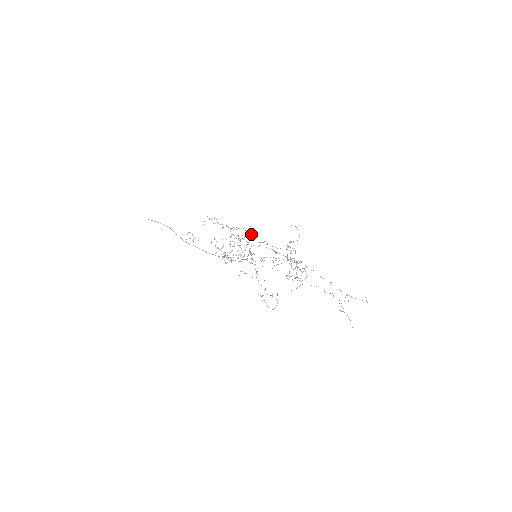
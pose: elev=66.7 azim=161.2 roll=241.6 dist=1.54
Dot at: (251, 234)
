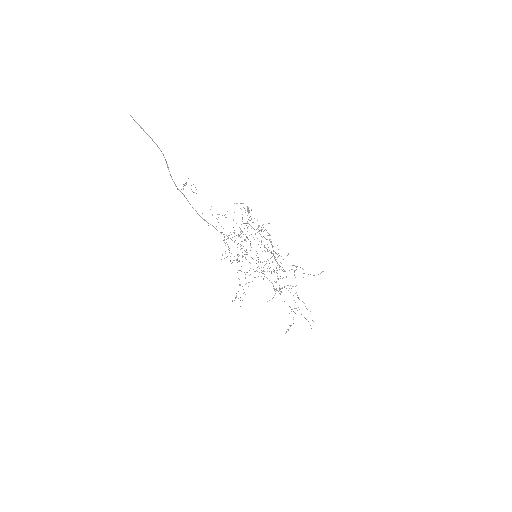
Dot at: occluded
